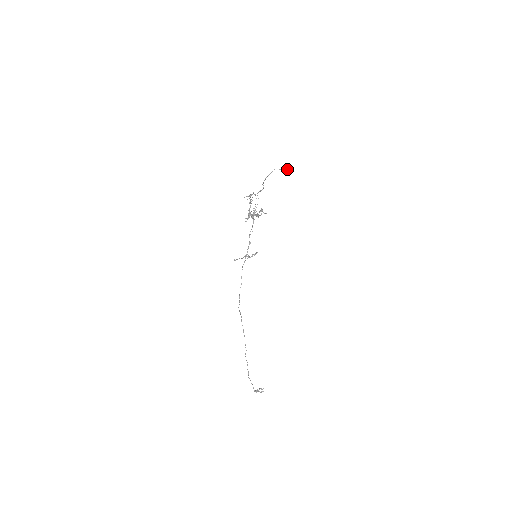
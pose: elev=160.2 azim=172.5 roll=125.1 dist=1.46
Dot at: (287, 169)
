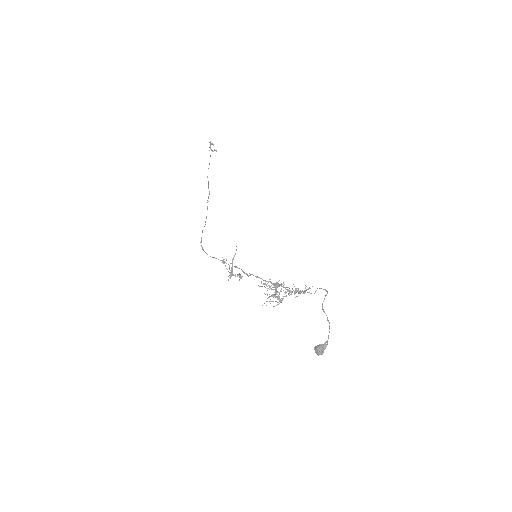
Dot at: (317, 353)
